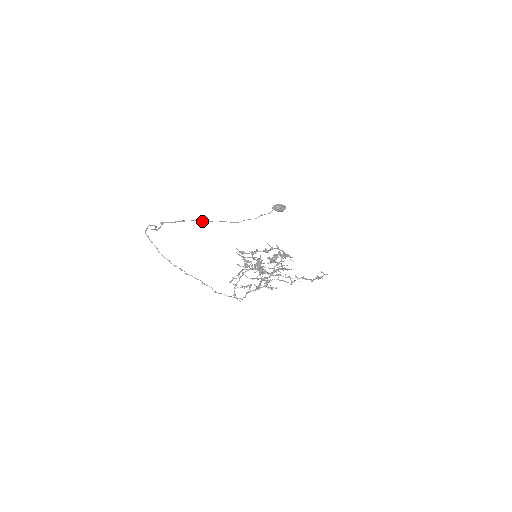
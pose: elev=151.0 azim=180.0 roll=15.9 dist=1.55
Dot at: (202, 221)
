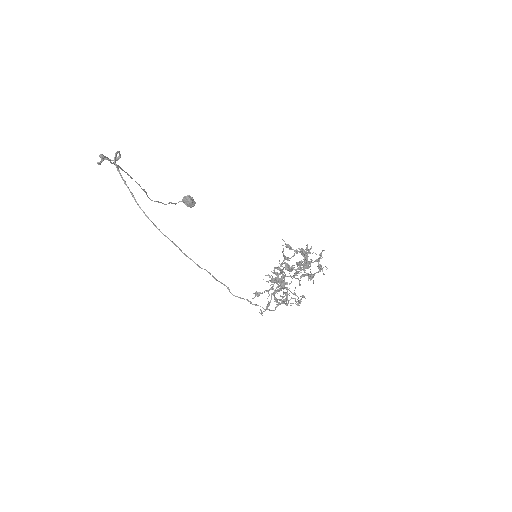
Dot at: occluded
